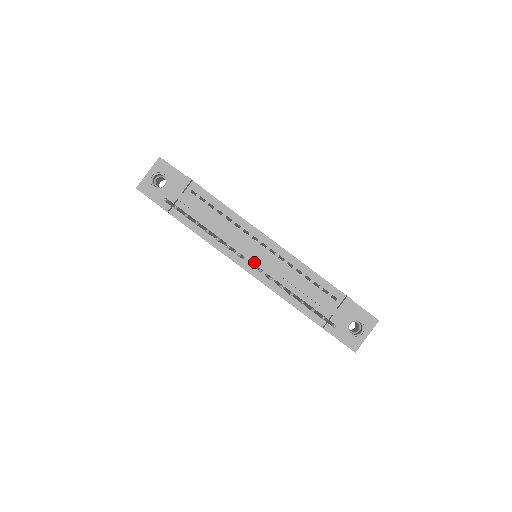
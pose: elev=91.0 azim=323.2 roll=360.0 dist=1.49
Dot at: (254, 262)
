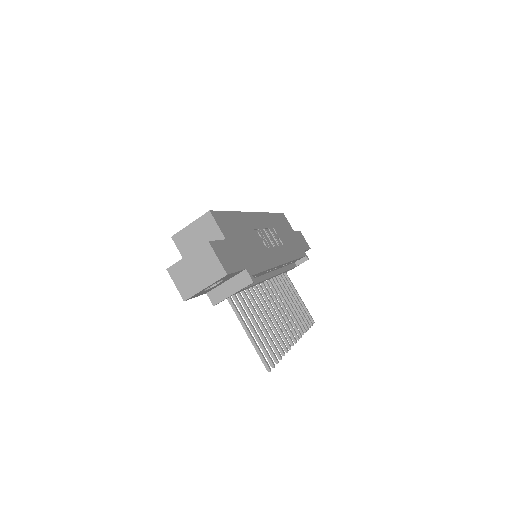
Dot at: occluded
